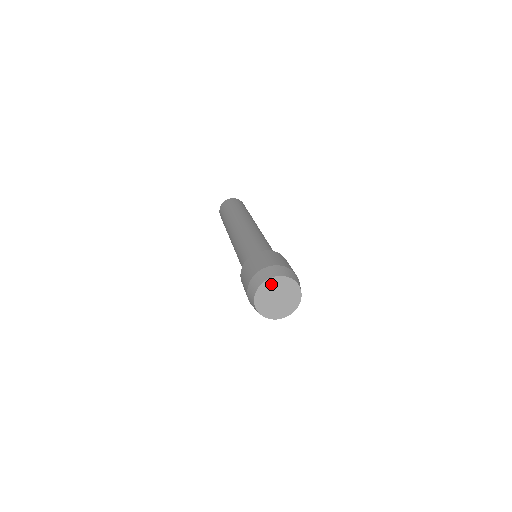
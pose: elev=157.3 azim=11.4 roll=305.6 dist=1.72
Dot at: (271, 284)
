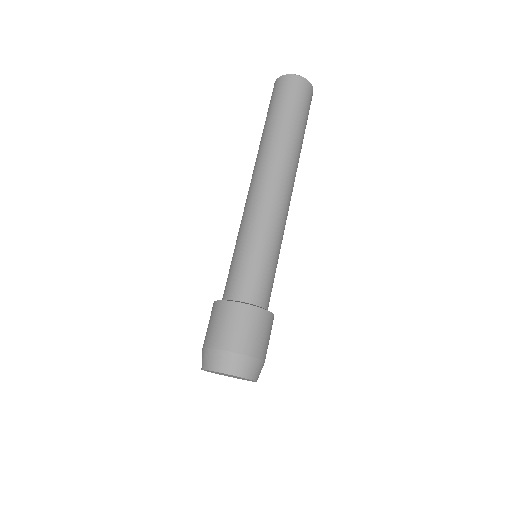
Dot at: occluded
